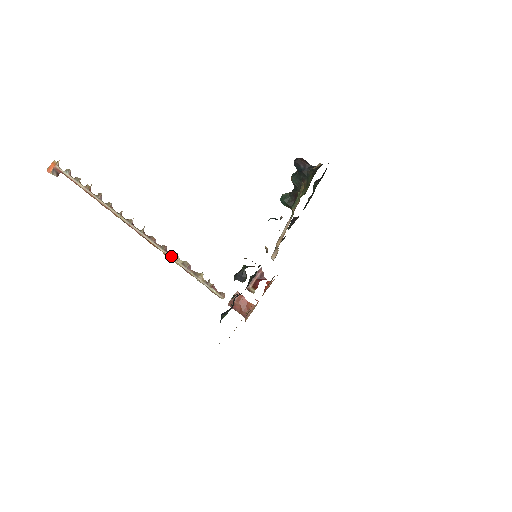
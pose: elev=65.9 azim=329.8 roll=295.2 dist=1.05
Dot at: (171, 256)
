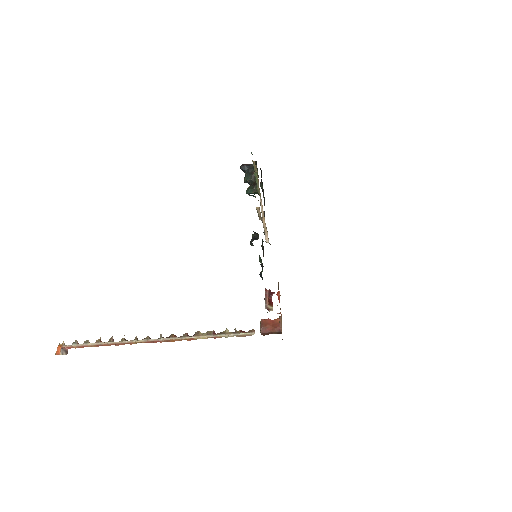
Dot at: (195, 336)
